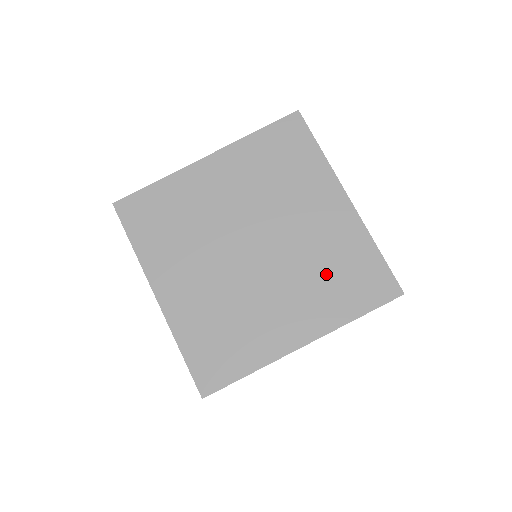
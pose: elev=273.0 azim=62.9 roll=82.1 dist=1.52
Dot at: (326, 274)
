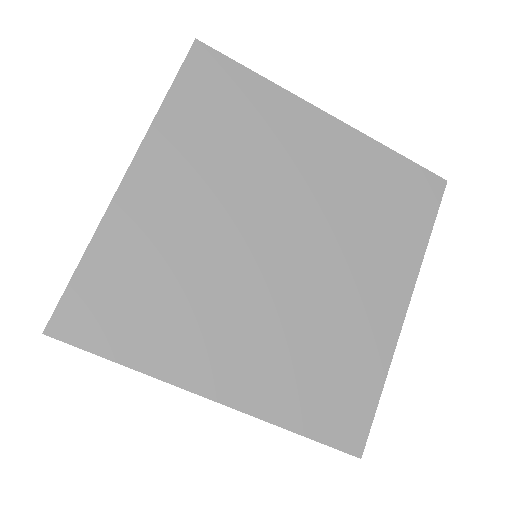
Dot at: (314, 354)
